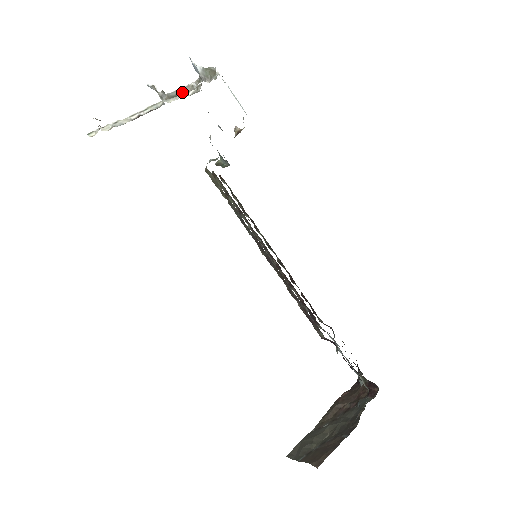
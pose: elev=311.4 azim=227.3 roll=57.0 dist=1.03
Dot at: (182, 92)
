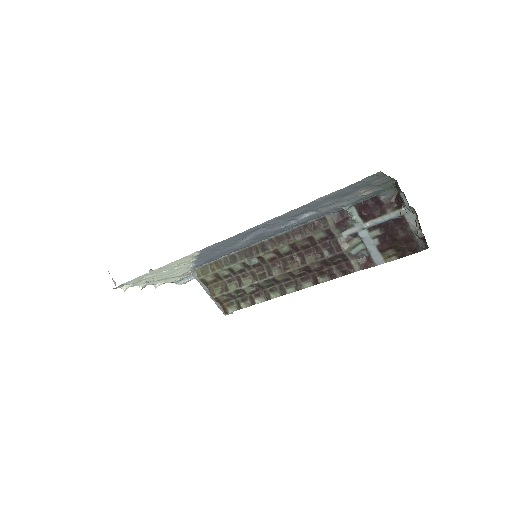
Dot at: occluded
